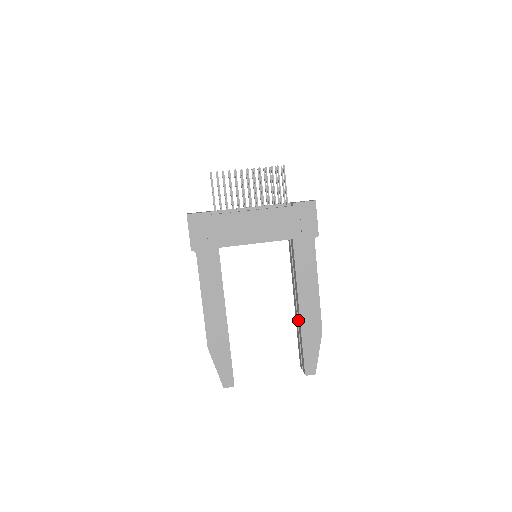
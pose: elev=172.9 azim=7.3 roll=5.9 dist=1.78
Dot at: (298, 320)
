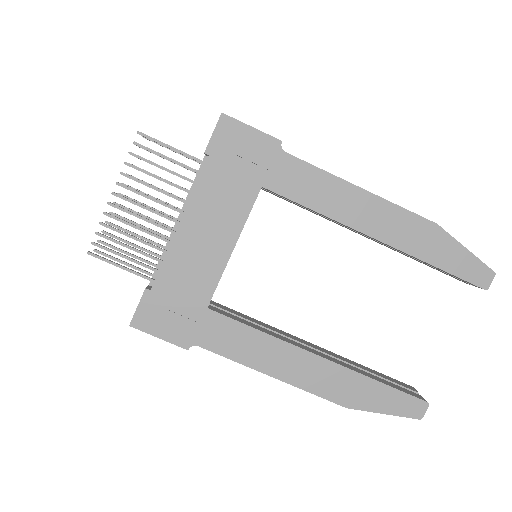
Dot at: occluded
